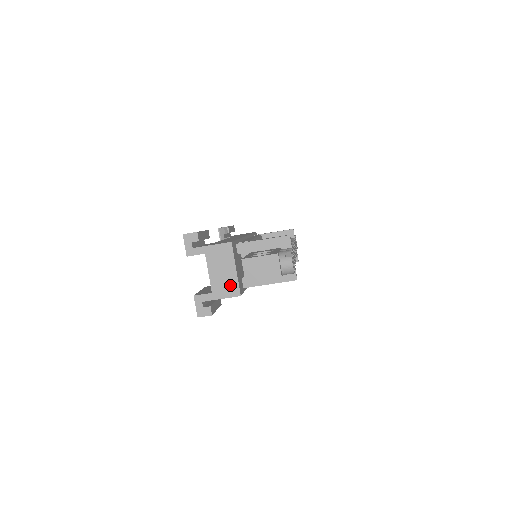
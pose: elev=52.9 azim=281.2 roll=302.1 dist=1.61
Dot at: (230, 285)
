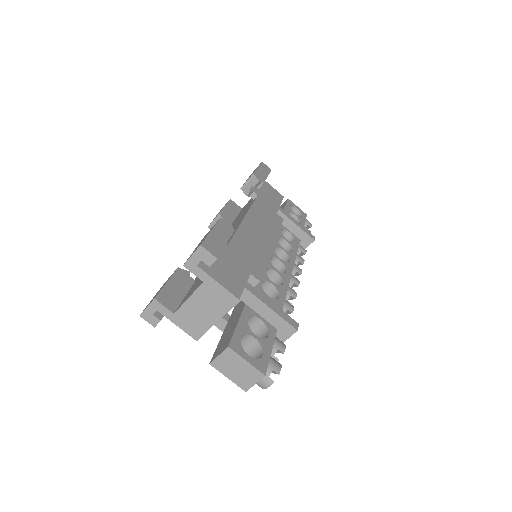
Dot at: (197, 326)
